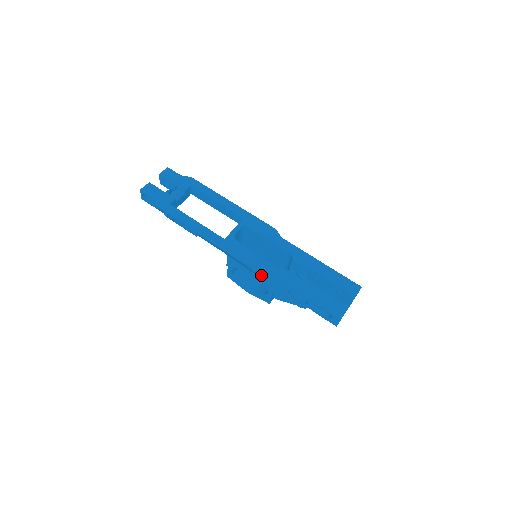
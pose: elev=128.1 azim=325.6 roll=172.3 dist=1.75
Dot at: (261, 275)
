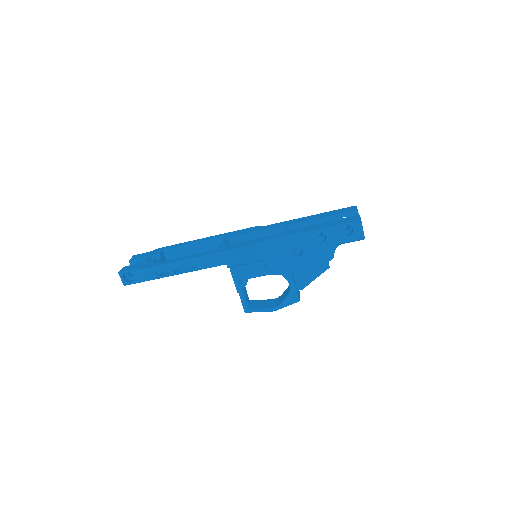
Dot at: (271, 252)
